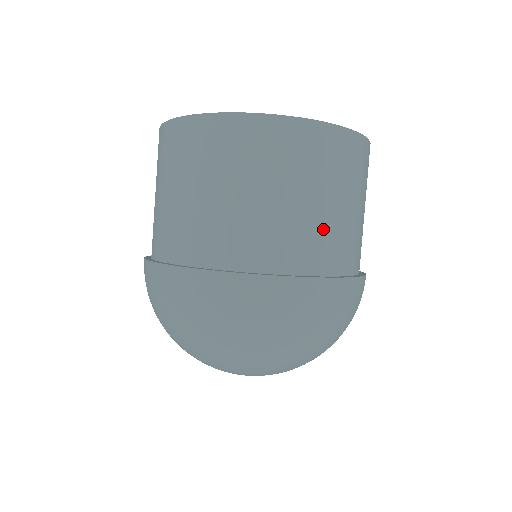
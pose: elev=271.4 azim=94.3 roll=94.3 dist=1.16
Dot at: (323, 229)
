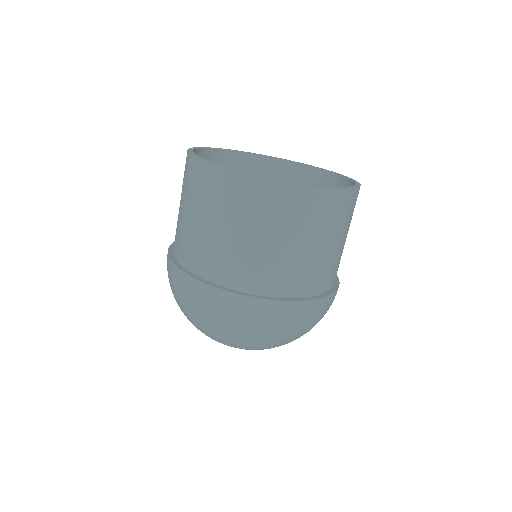
Dot at: (286, 264)
